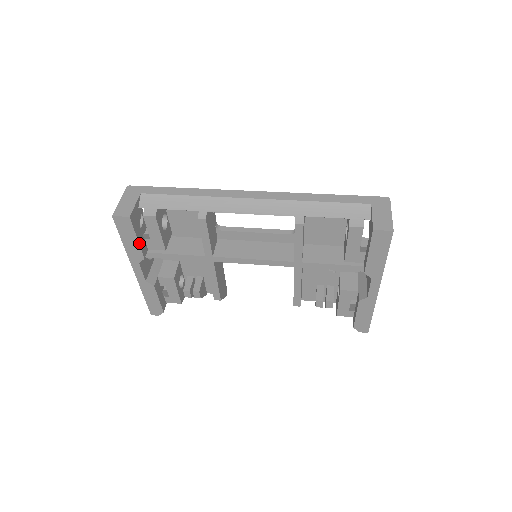
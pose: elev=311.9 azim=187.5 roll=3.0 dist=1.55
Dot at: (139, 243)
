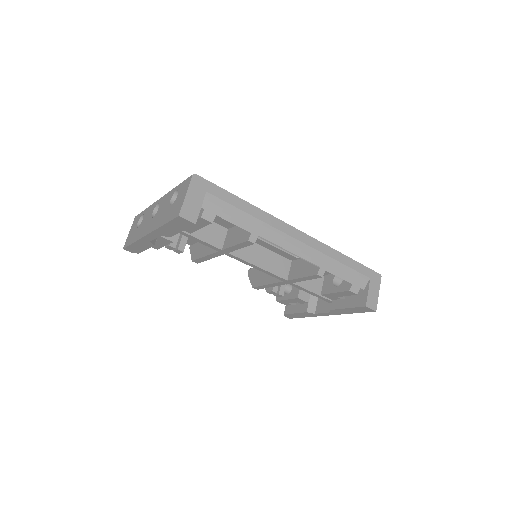
Dot at: (179, 232)
